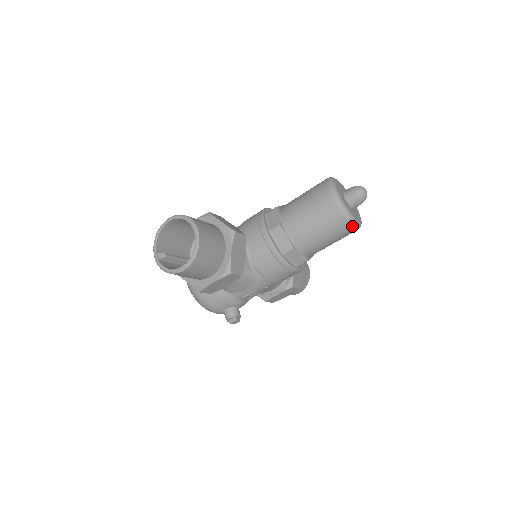
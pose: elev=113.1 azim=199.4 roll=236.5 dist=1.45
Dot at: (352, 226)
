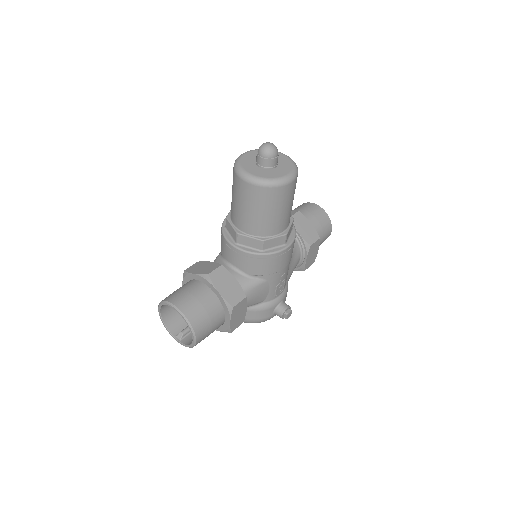
Dot at: (285, 185)
